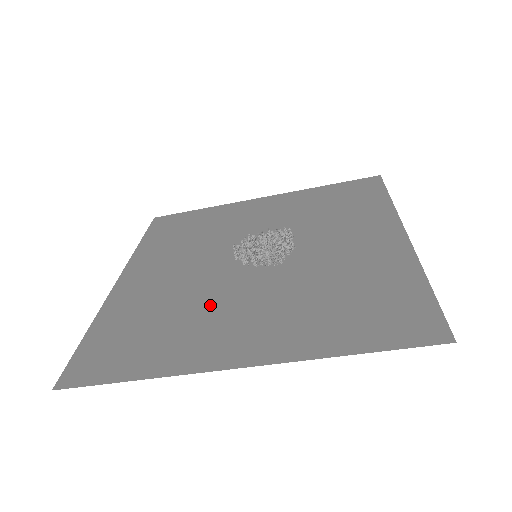
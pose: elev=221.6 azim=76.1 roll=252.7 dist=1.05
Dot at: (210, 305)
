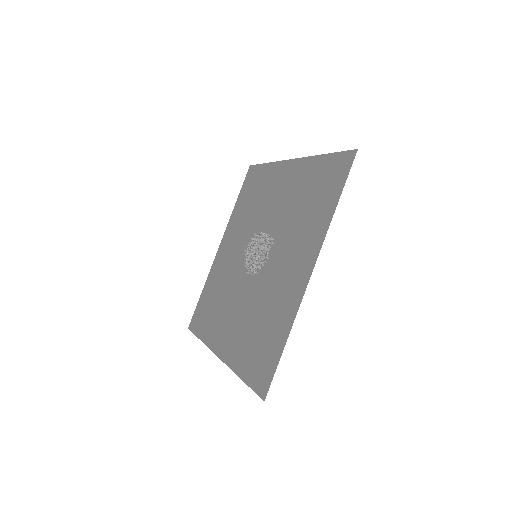
Dot at: (229, 298)
